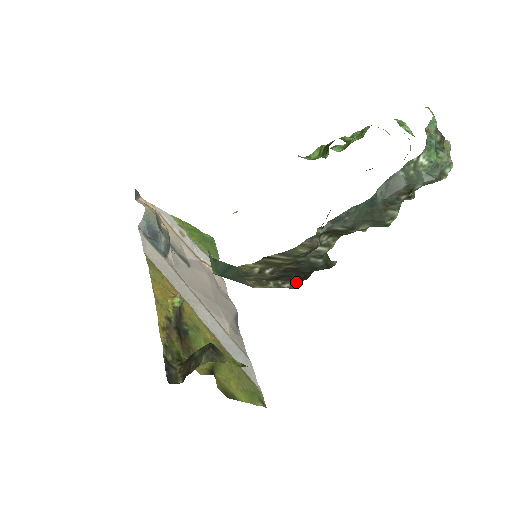
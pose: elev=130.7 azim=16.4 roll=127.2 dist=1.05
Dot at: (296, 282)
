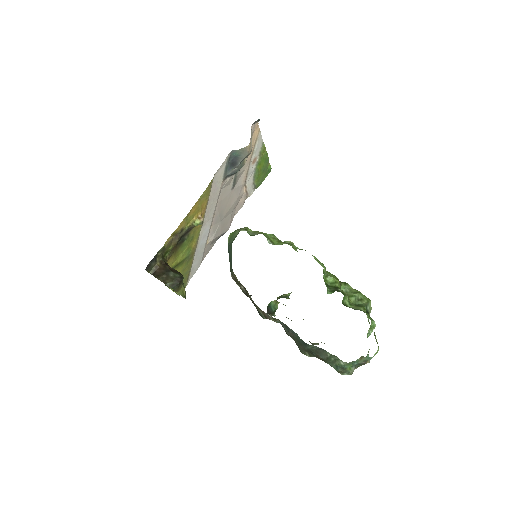
Dot at: occluded
